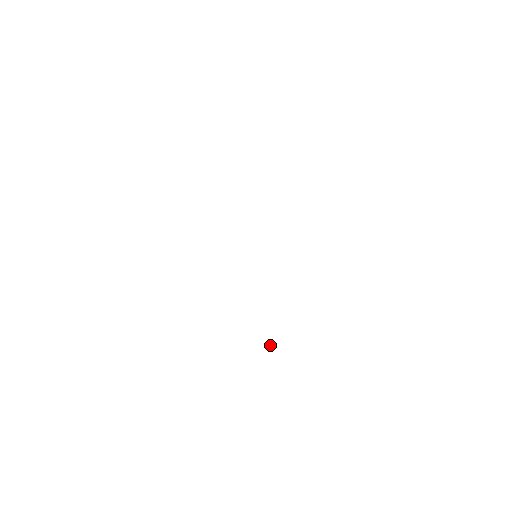
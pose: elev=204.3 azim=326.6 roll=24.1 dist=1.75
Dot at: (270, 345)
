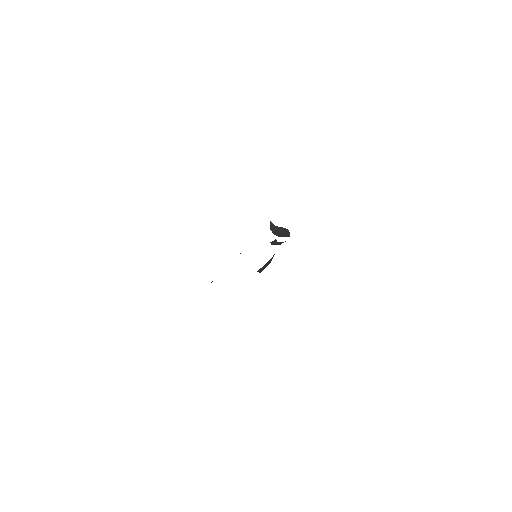
Dot at: (270, 227)
